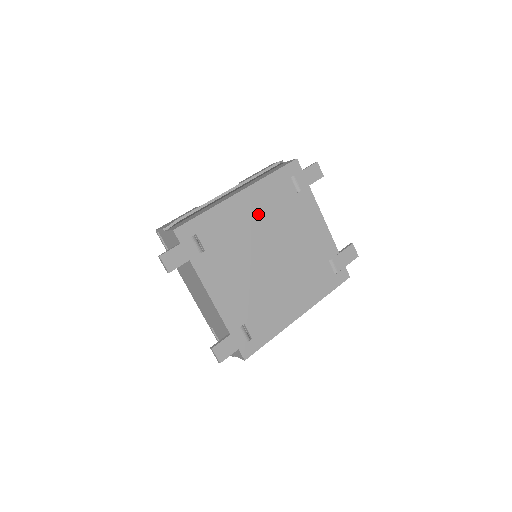
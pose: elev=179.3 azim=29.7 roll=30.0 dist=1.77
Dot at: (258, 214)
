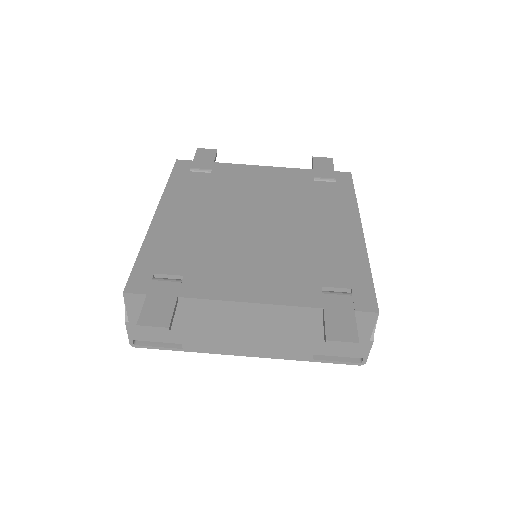
Dot at: (197, 211)
